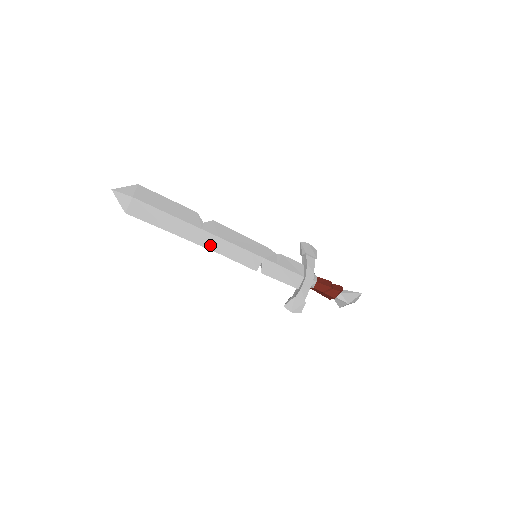
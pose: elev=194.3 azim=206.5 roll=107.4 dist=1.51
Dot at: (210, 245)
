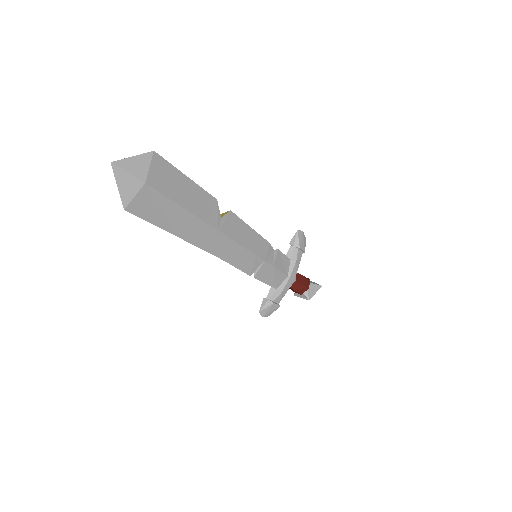
Dot at: (218, 250)
